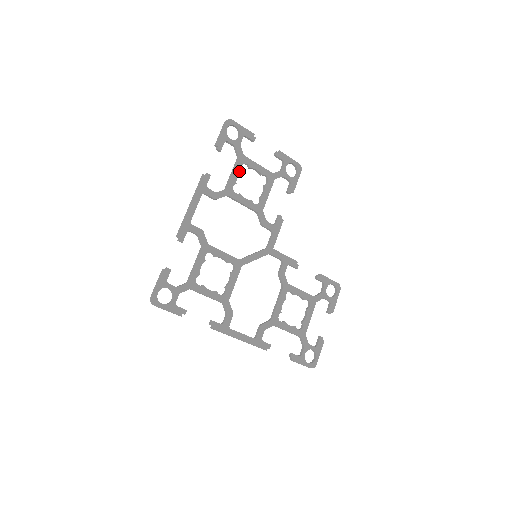
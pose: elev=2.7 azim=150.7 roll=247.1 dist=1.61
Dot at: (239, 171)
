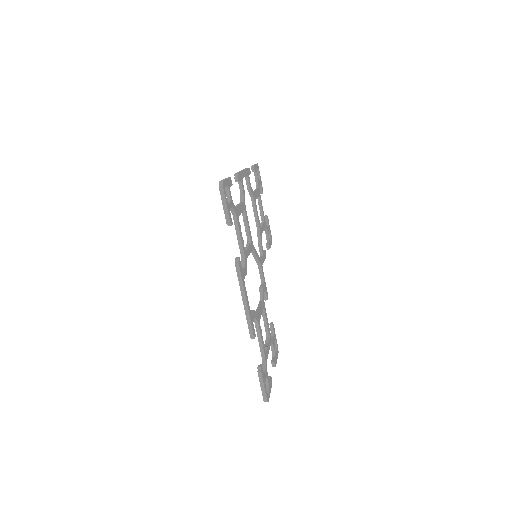
Dot at: (258, 195)
